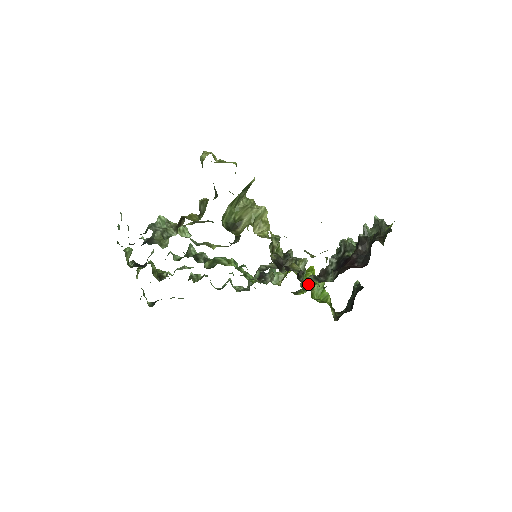
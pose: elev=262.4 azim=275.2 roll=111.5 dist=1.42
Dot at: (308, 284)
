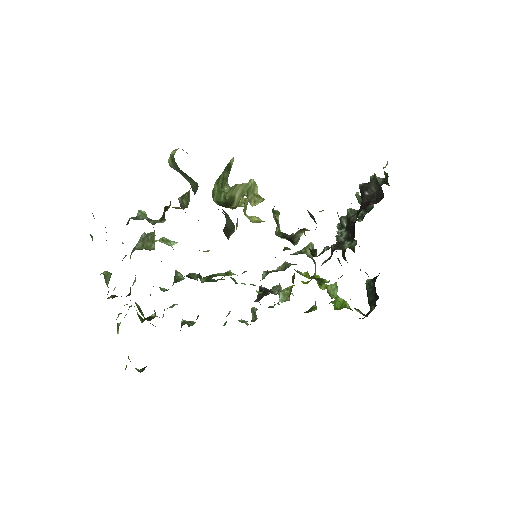
Dot at: (321, 279)
